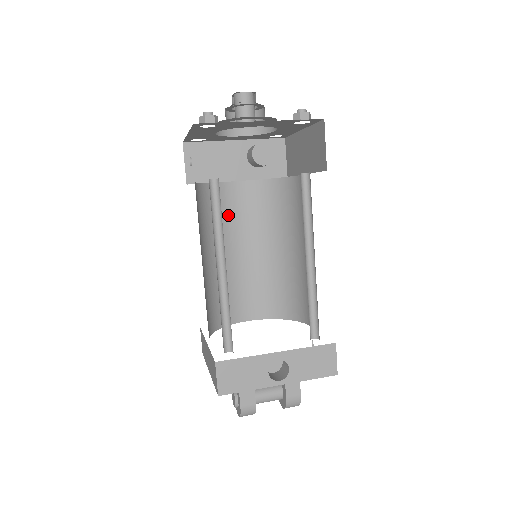
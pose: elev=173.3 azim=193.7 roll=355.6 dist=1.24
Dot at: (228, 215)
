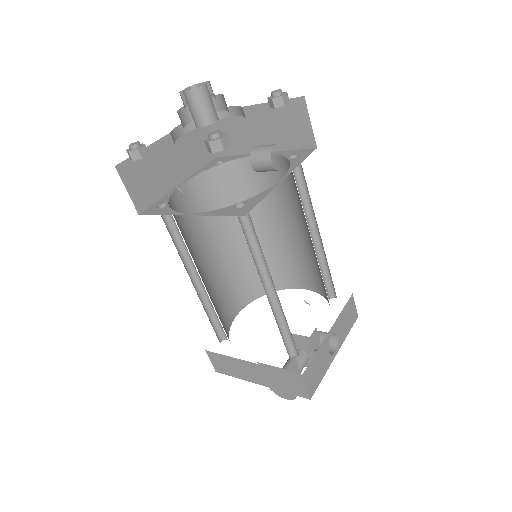
Dot at: (189, 226)
